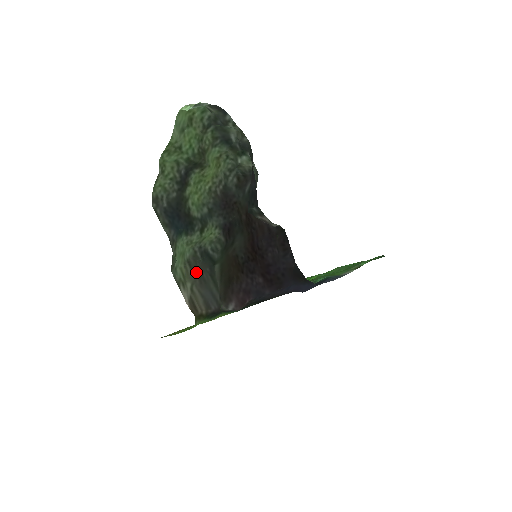
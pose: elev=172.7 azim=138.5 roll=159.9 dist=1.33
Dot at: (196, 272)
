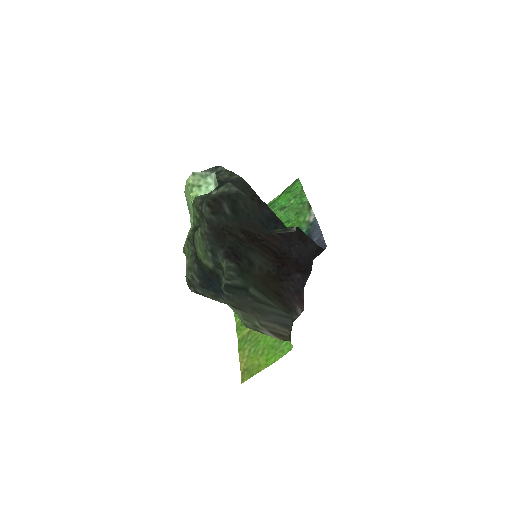
Dot at: (247, 309)
